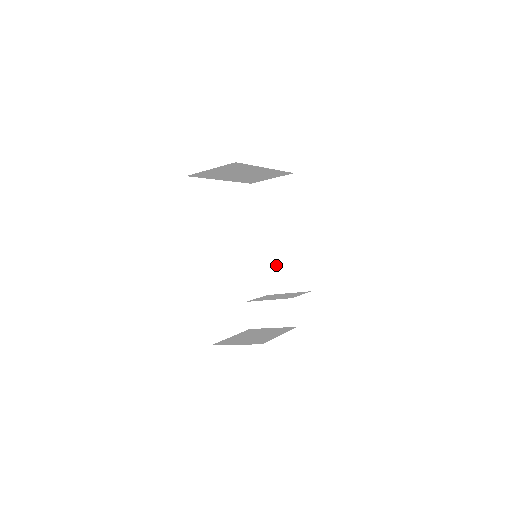
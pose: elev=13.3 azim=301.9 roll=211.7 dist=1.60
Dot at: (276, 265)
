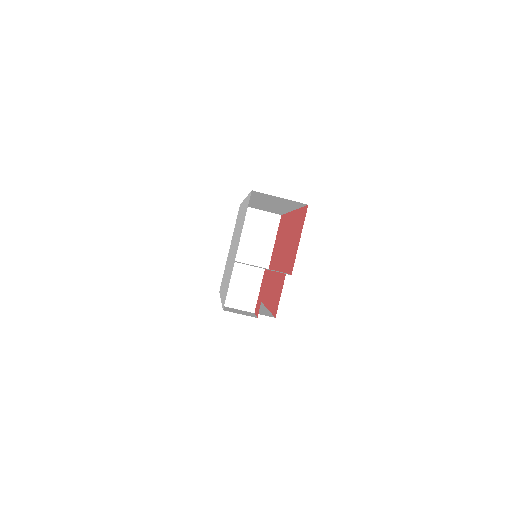
Dot at: occluded
